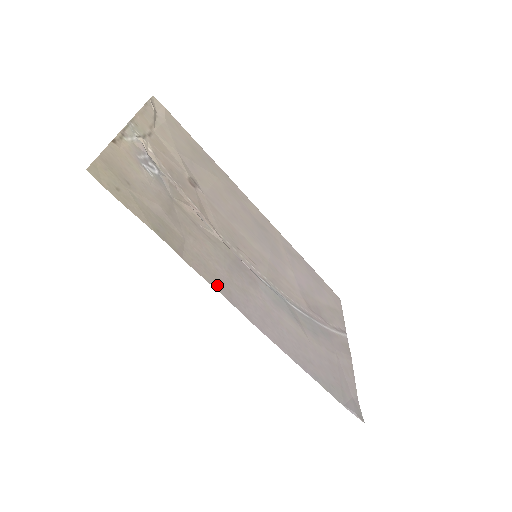
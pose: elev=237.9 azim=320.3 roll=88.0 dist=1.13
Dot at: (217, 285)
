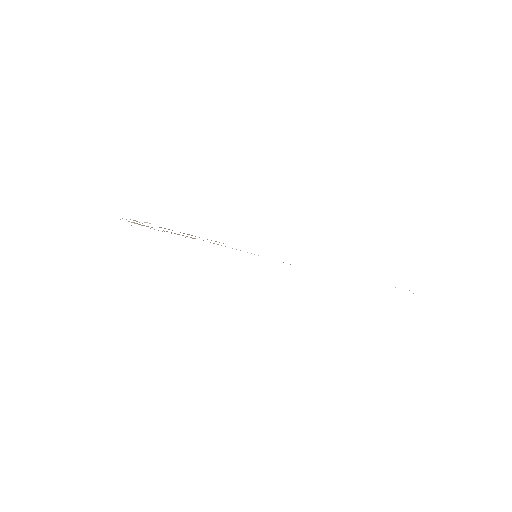
Dot at: occluded
